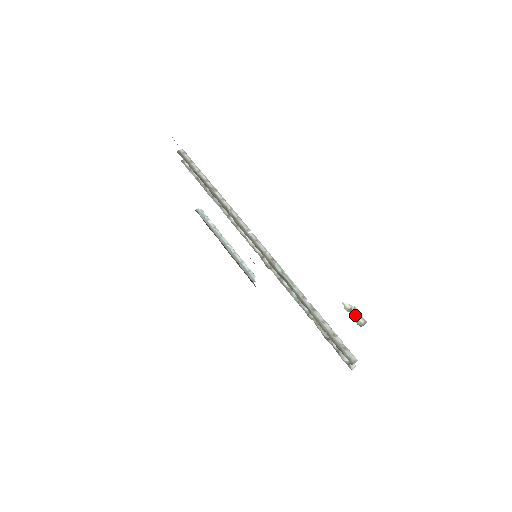
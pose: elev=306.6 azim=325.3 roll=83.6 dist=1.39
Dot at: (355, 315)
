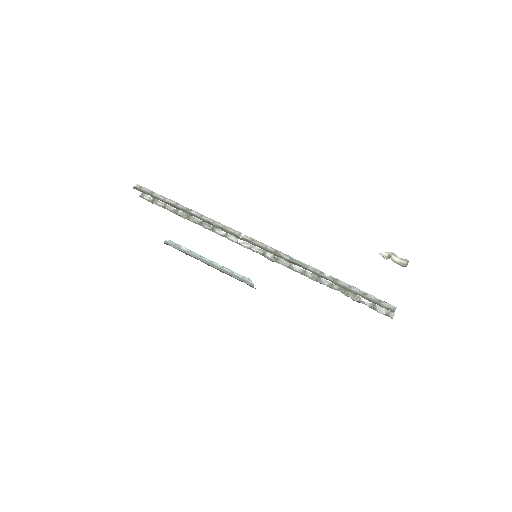
Dot at: (395, 259)
